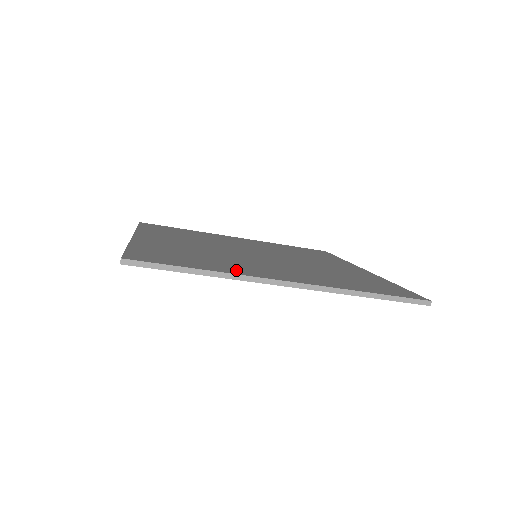
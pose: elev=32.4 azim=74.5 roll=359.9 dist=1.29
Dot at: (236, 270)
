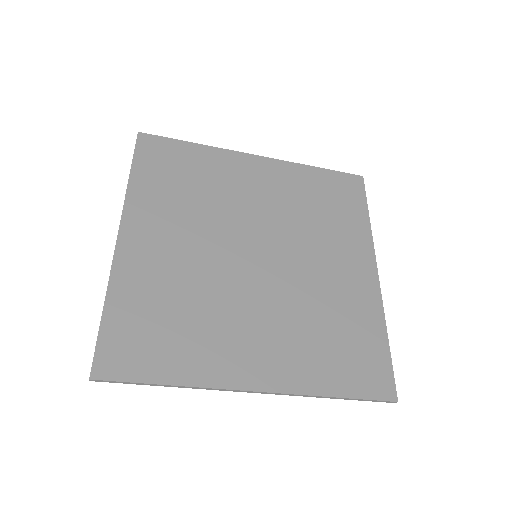
Dot at: (207, 368)
